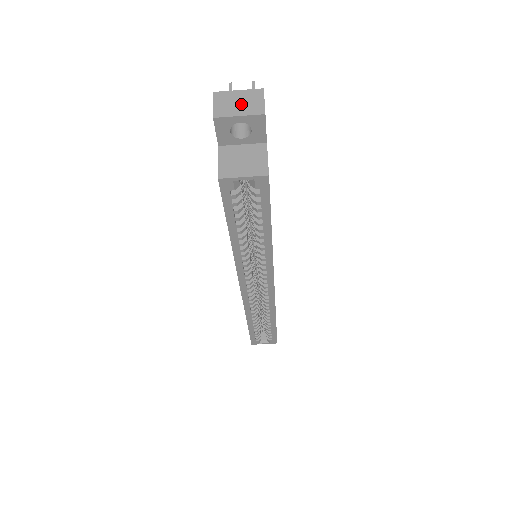
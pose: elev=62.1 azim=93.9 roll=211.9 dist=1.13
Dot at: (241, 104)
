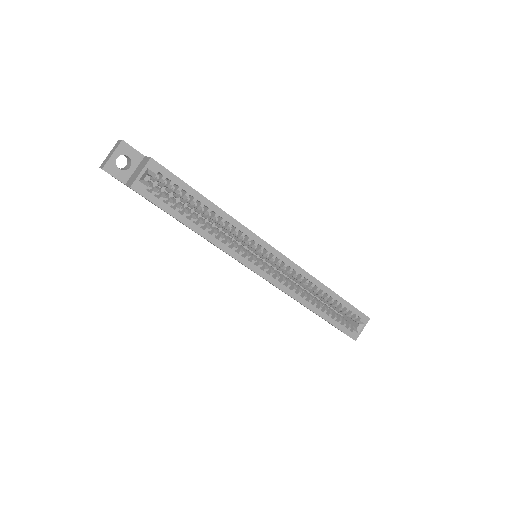
Dot at: (111, 153)
